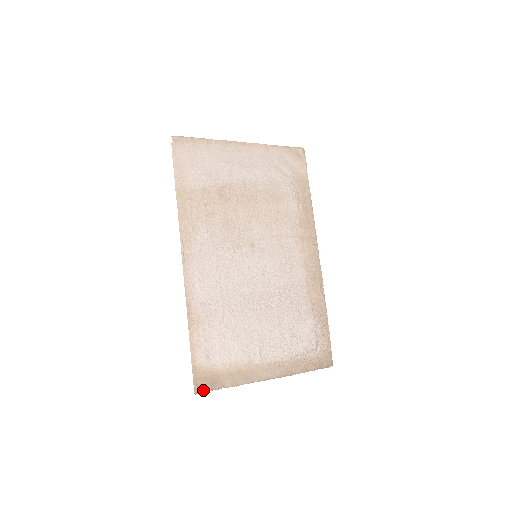
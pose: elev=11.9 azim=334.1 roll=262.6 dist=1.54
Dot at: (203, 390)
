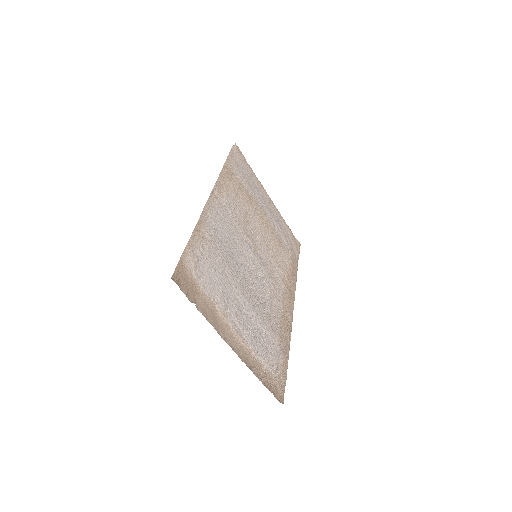
Dot at: (179, 285)
